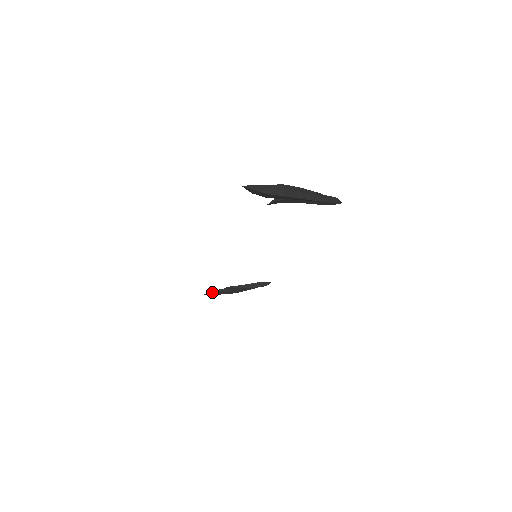
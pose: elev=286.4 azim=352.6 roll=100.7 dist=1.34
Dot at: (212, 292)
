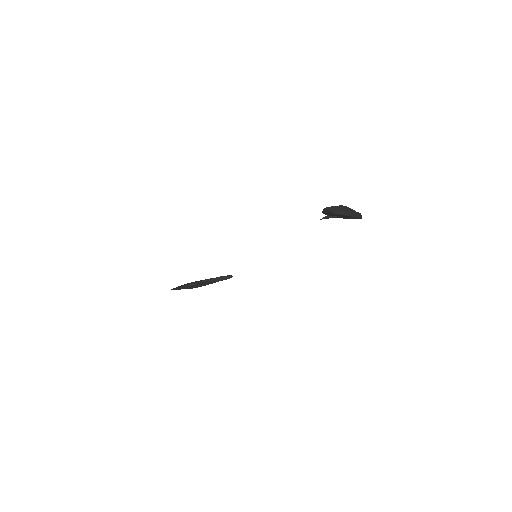
Dot at: (179, 287)
